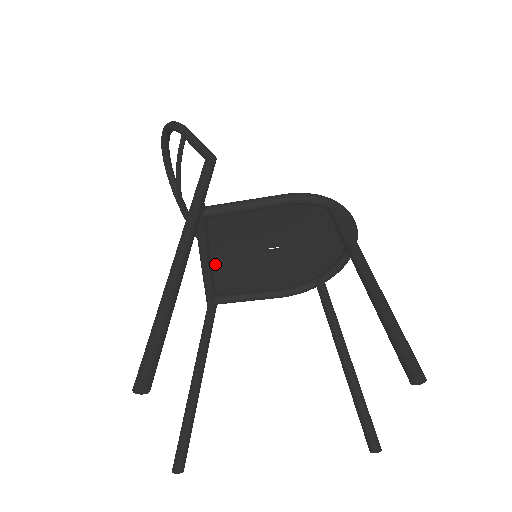
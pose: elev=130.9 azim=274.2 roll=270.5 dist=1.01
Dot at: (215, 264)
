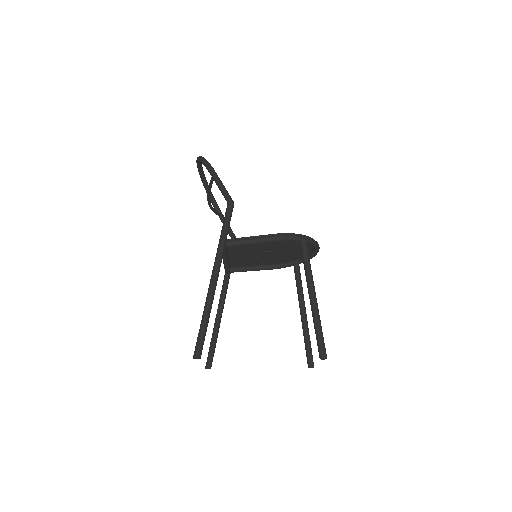
Dot at: (231, 257)
